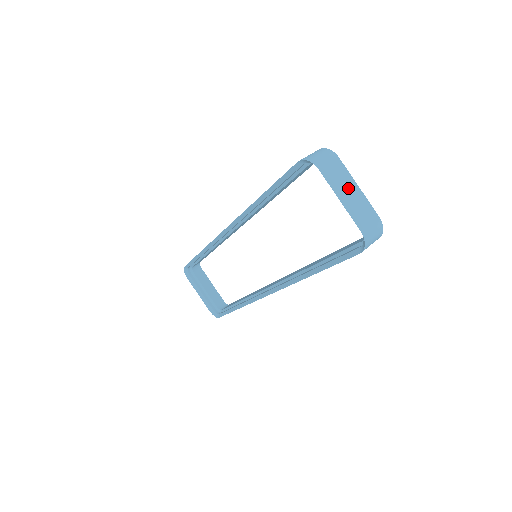
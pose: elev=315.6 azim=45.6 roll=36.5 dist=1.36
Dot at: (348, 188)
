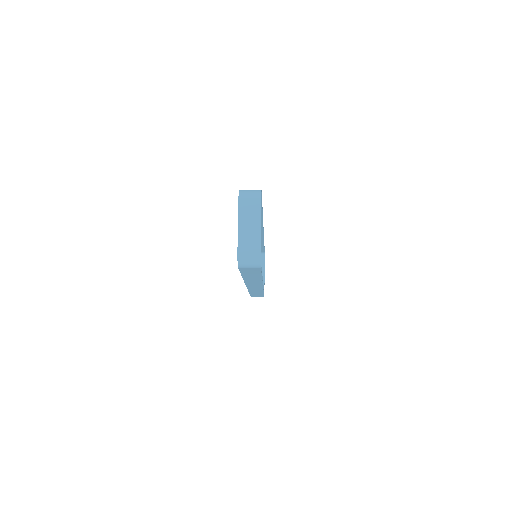
Dot at: (251, 221)
